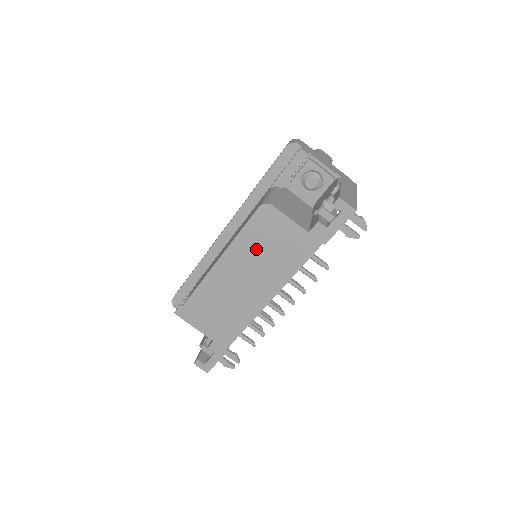
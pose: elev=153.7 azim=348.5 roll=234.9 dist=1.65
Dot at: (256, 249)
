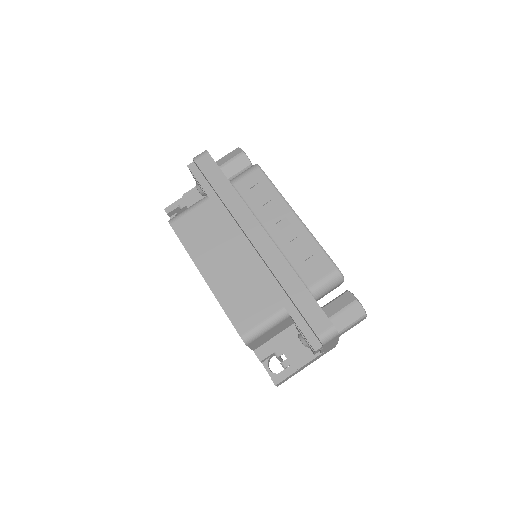
Dot at: occluded
